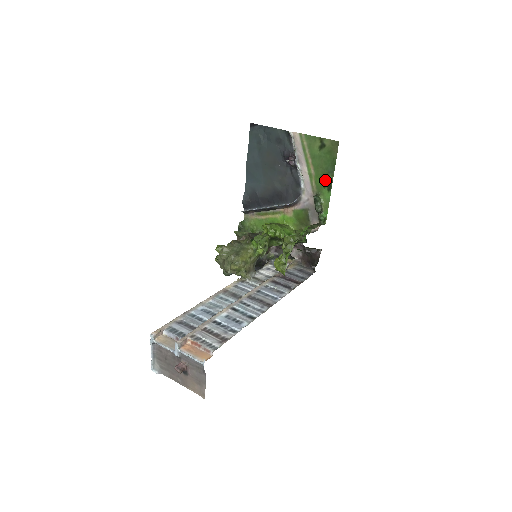
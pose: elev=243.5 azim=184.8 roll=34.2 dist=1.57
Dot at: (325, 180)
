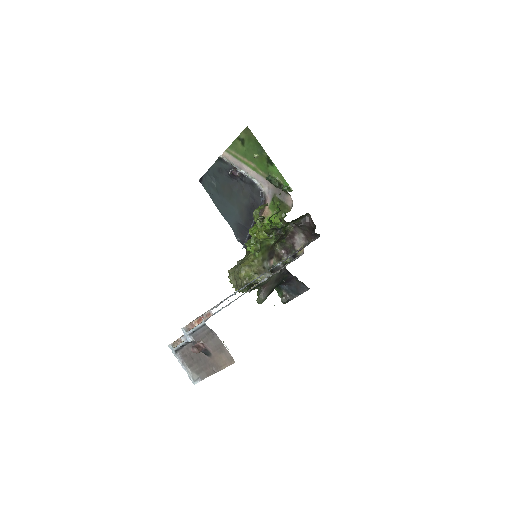
Dot at: (256, 156)
